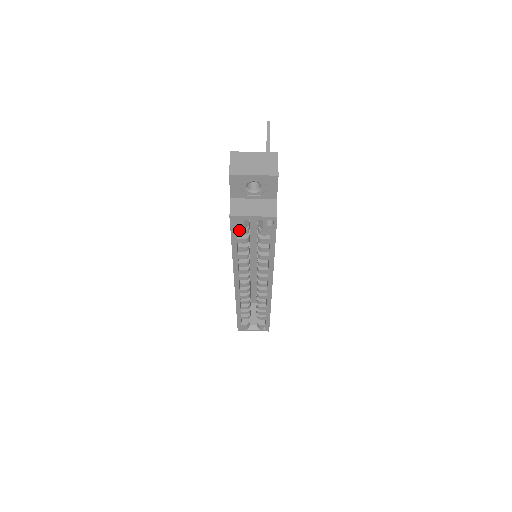
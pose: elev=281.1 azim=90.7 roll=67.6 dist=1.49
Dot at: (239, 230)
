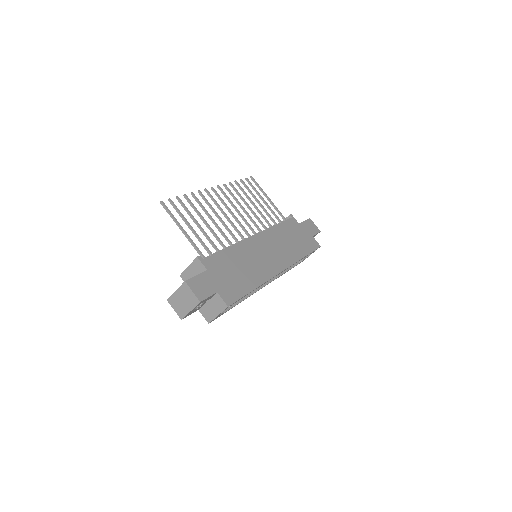
Dot at: occluded
